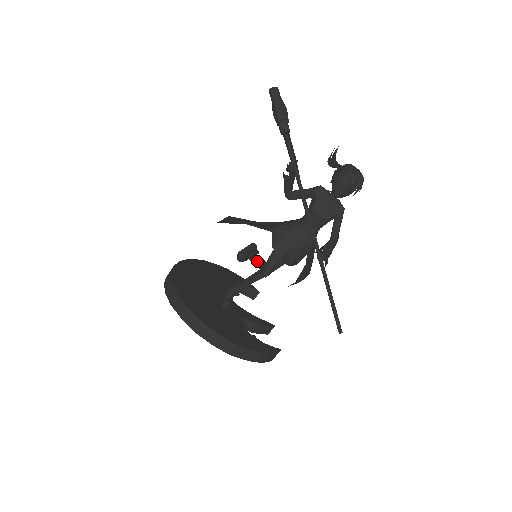
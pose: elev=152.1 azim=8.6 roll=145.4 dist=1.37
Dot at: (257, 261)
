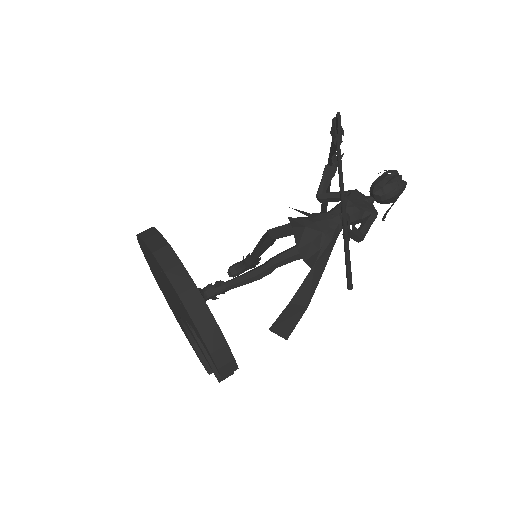
Dot at: occluded
